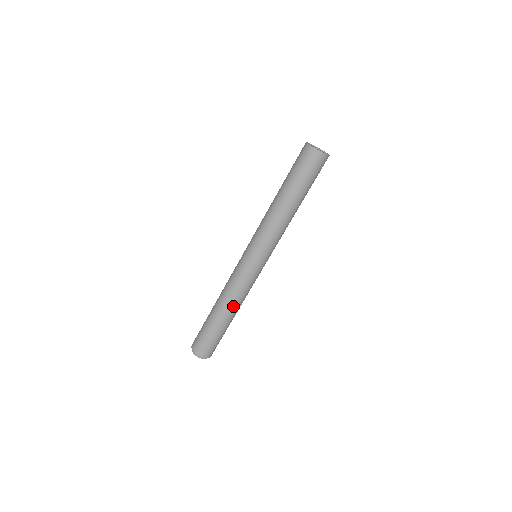
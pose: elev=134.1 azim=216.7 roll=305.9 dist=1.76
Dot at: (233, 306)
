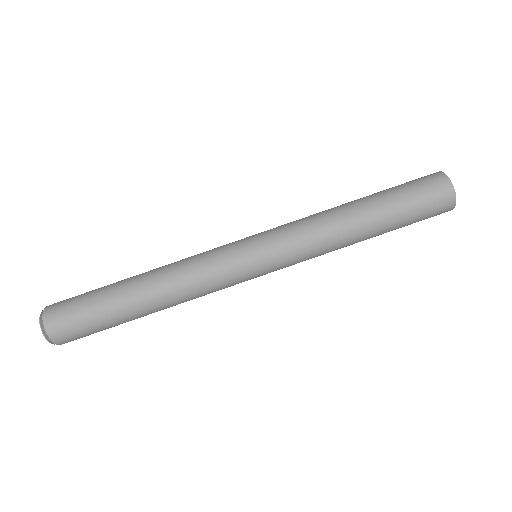
Dot at: (161, 278)
